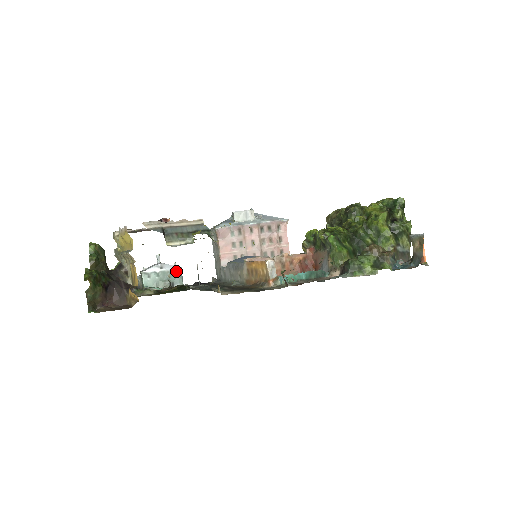
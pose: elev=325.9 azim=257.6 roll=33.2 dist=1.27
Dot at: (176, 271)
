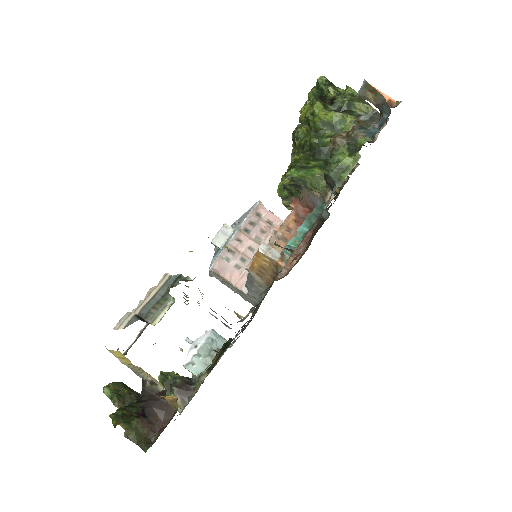
Dot at: (210, 337)
